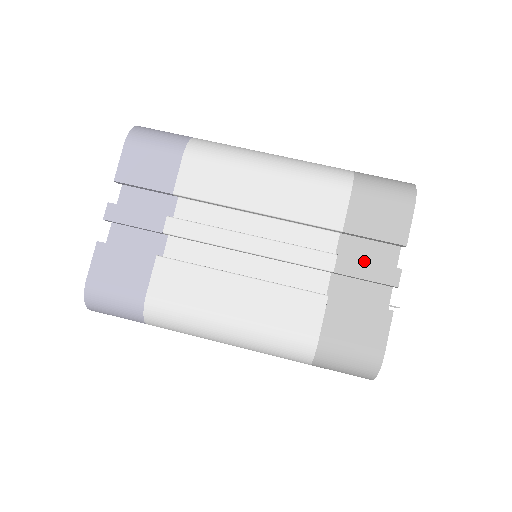
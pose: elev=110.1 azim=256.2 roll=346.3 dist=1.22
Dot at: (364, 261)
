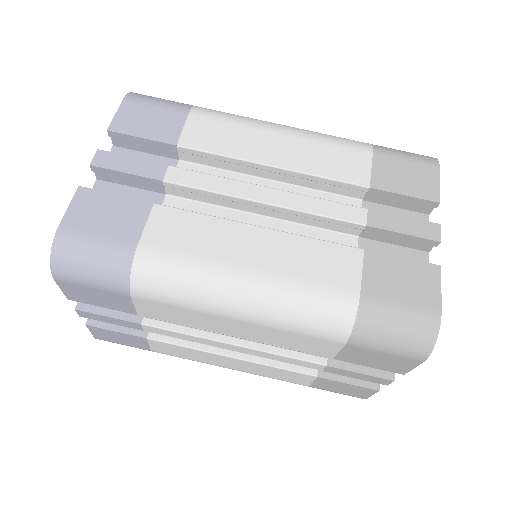
Dot at: (355, 372)
